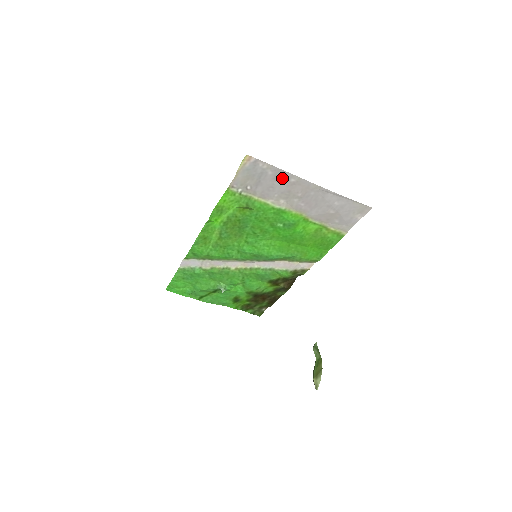
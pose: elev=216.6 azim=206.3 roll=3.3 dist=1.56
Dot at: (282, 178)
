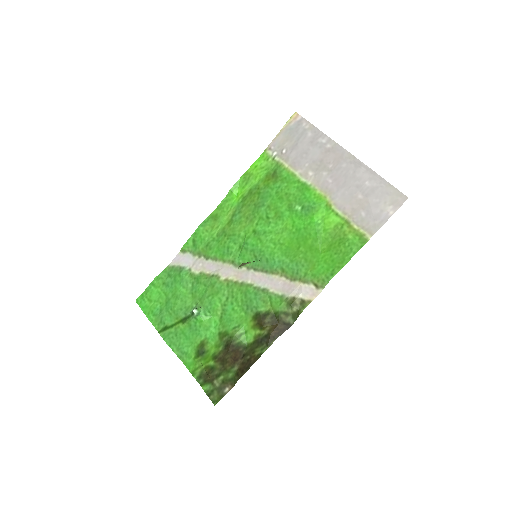
Dot at: (319, 143)
